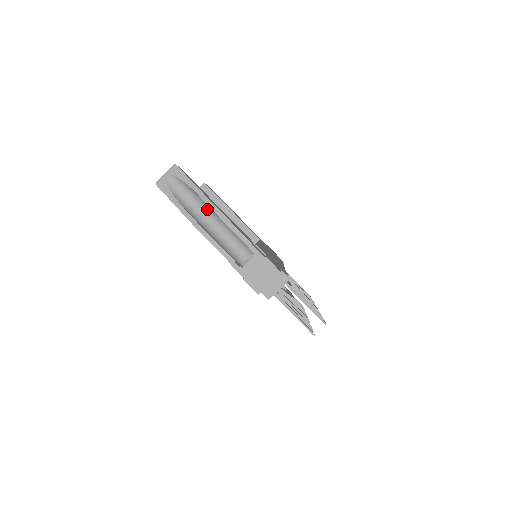
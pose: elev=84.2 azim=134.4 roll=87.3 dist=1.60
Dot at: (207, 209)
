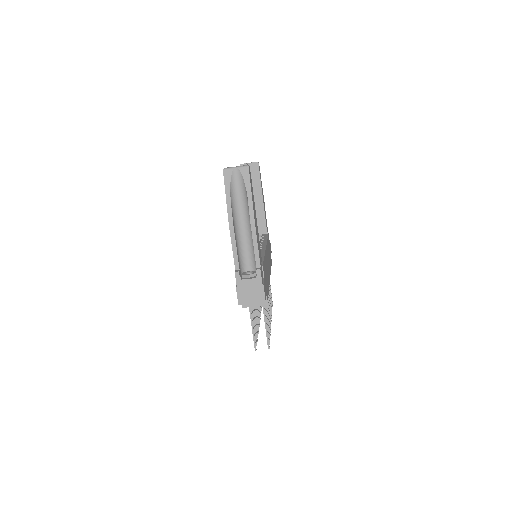
Dot at: (247, 216)
